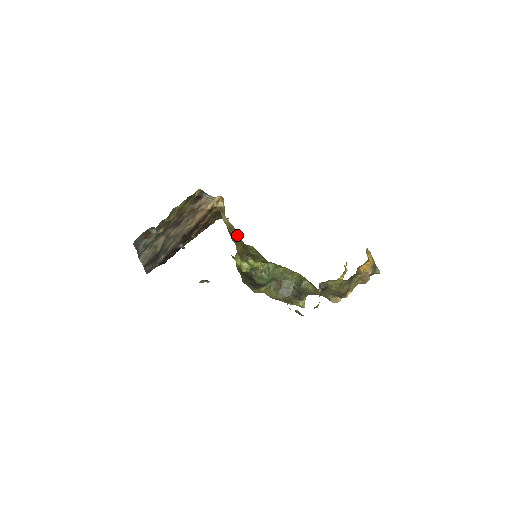
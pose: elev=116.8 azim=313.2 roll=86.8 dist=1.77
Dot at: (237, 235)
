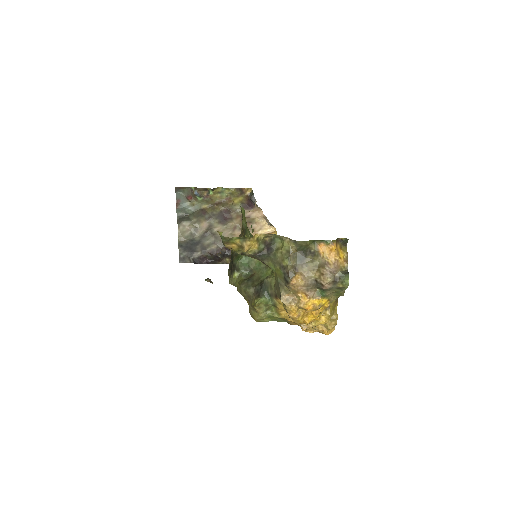
Dot at: occluded
